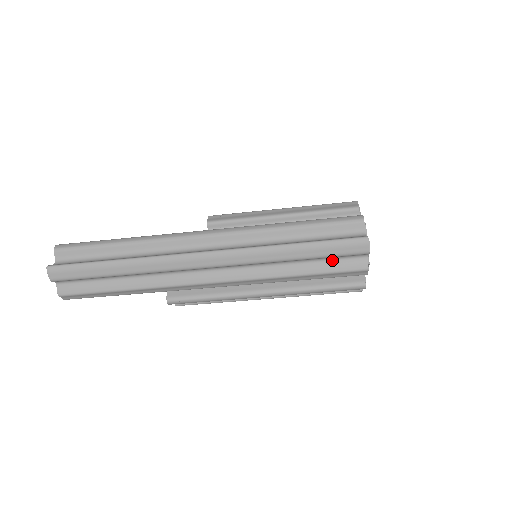
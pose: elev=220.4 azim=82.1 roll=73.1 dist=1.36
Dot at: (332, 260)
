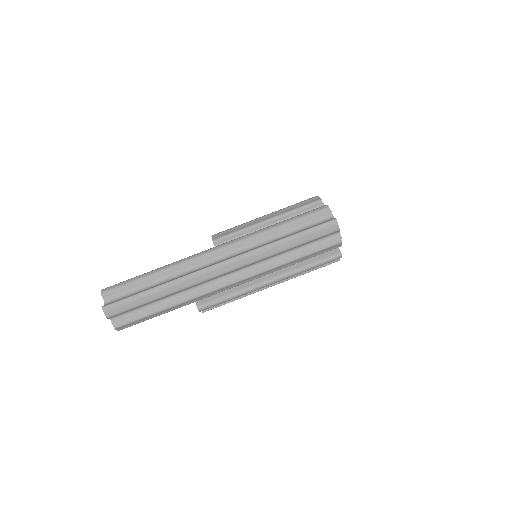
Dot at: (315, 242)
